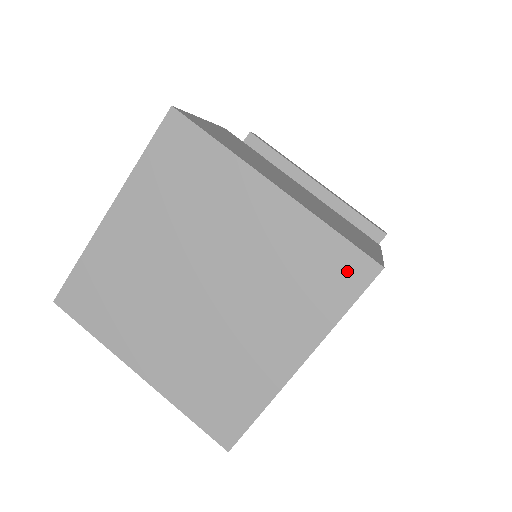
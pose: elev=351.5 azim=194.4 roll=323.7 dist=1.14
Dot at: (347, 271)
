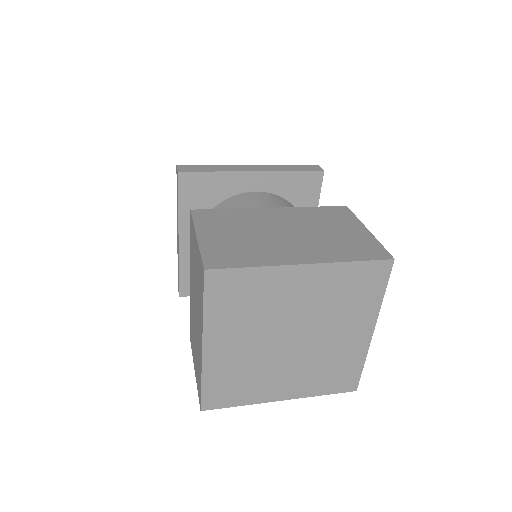
Dot at: (375, 275)
